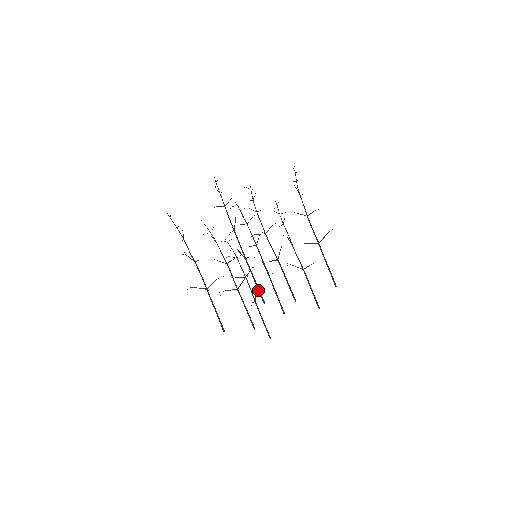
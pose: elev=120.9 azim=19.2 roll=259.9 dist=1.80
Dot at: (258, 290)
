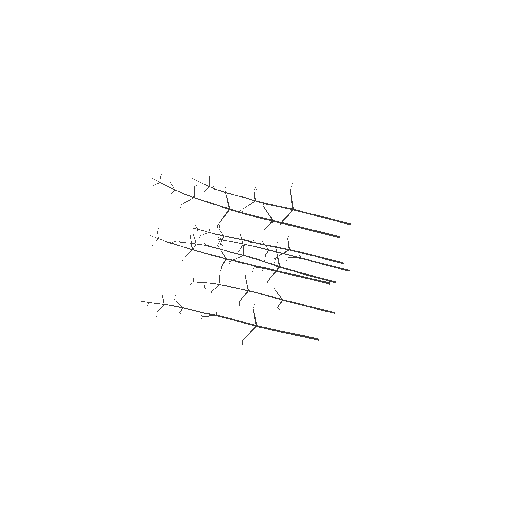
Dot at: (333, 220)
